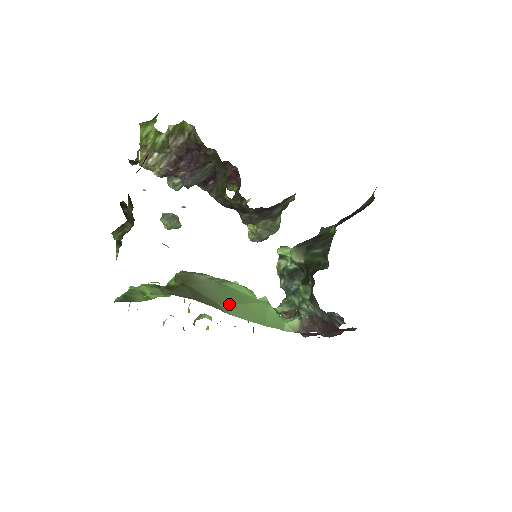
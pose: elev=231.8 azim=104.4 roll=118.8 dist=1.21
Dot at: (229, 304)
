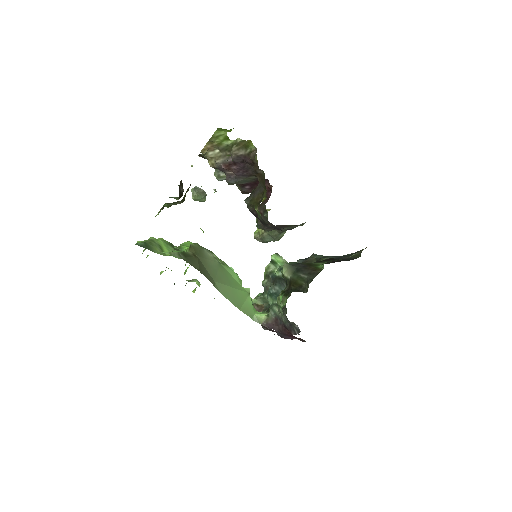
Dot at: (221, 283)
